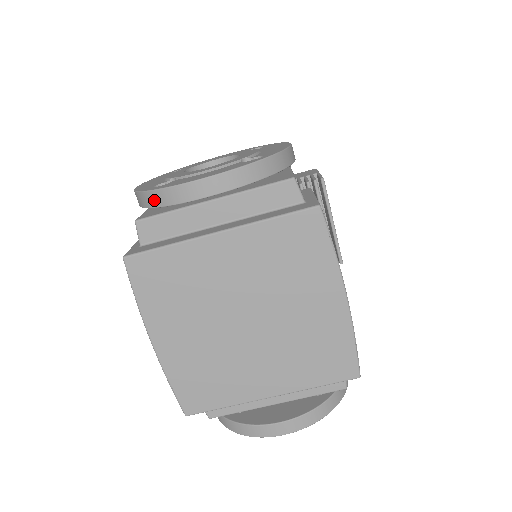
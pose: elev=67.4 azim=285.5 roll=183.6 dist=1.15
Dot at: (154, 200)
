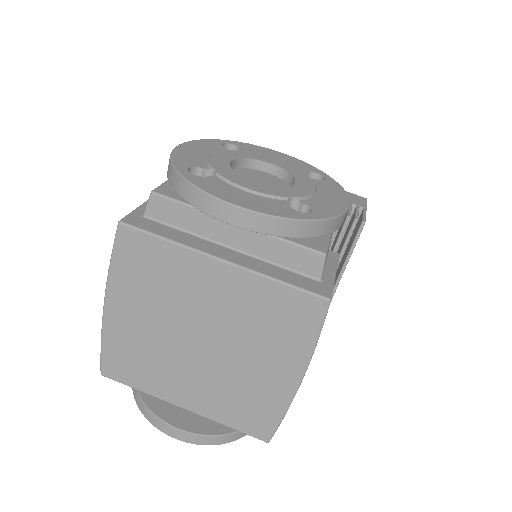
Dot at: (180, 187)
